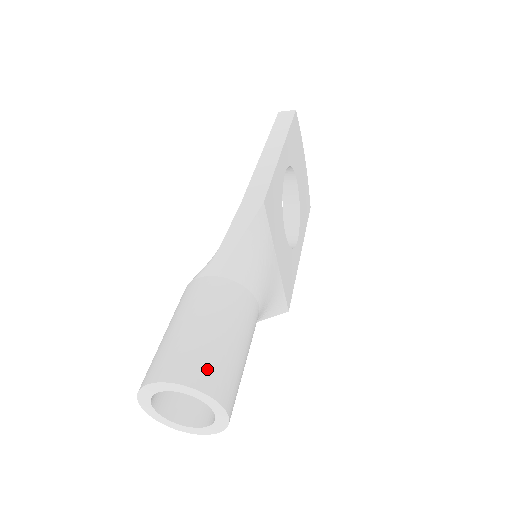
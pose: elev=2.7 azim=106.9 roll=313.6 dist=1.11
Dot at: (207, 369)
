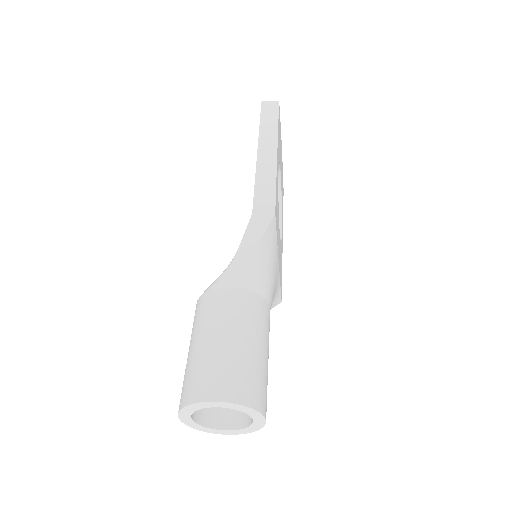
Dot at: (247, 384)
